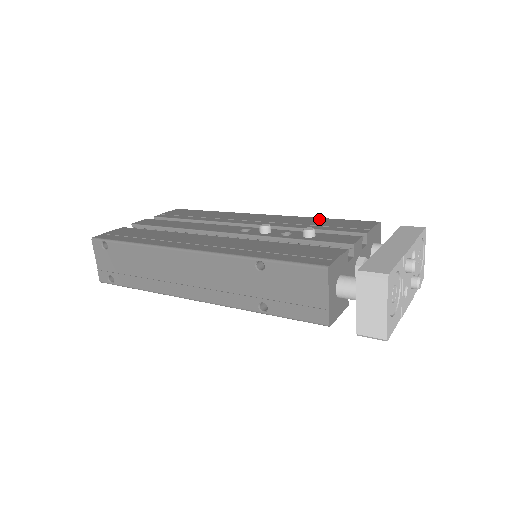
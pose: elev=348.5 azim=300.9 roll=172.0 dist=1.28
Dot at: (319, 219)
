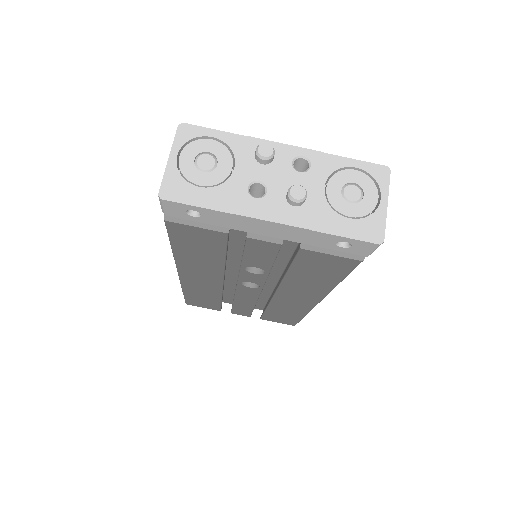
Dot at: occluded
